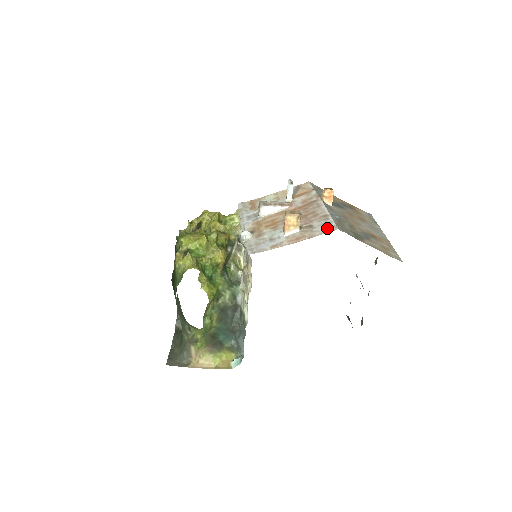
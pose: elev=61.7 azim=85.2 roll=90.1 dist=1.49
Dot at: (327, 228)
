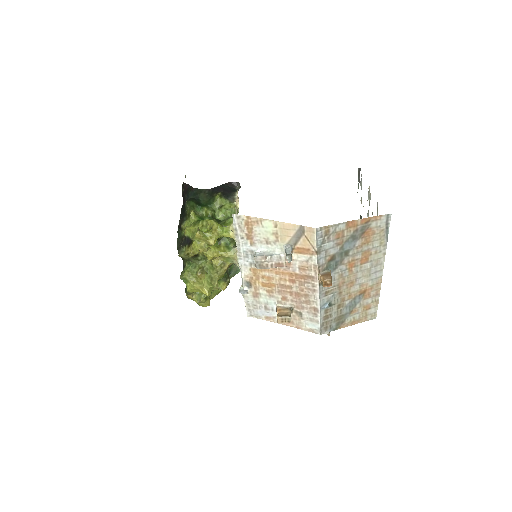
Dot at: (312, 327)
